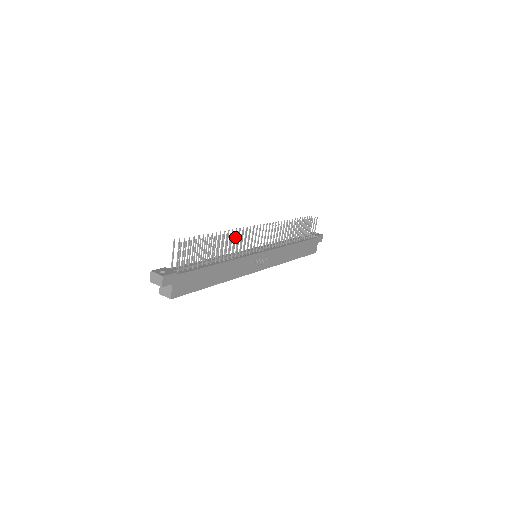
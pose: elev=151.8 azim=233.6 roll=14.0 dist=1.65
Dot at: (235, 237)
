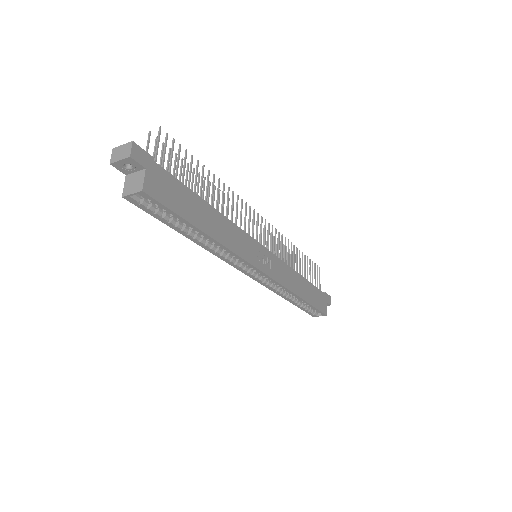
Dot at: (228, 207)
